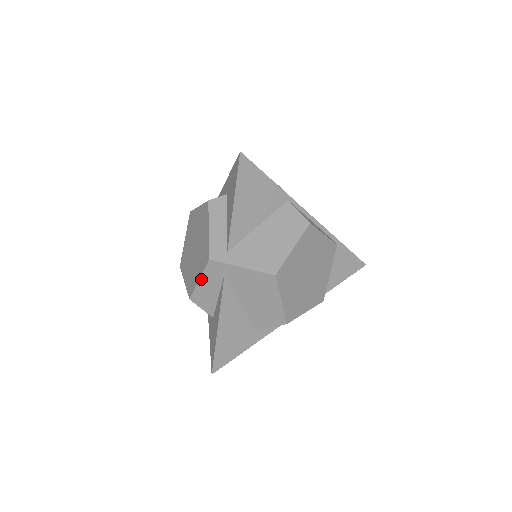
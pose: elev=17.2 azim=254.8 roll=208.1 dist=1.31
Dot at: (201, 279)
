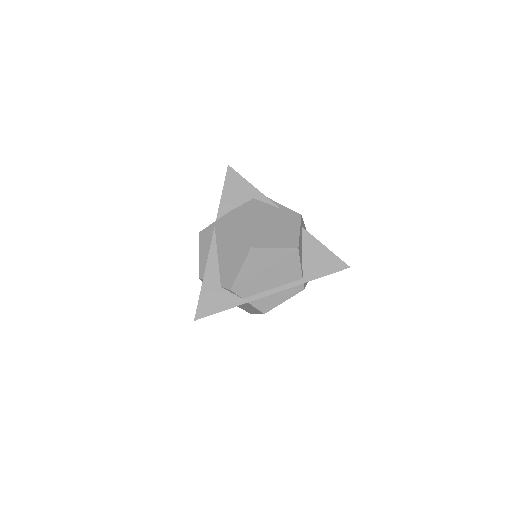
Dot at: occluded
